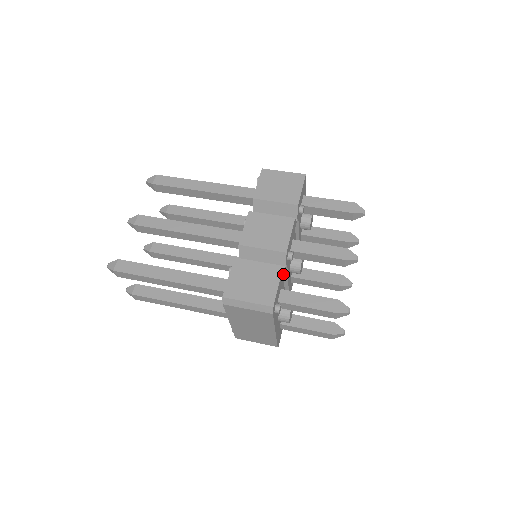
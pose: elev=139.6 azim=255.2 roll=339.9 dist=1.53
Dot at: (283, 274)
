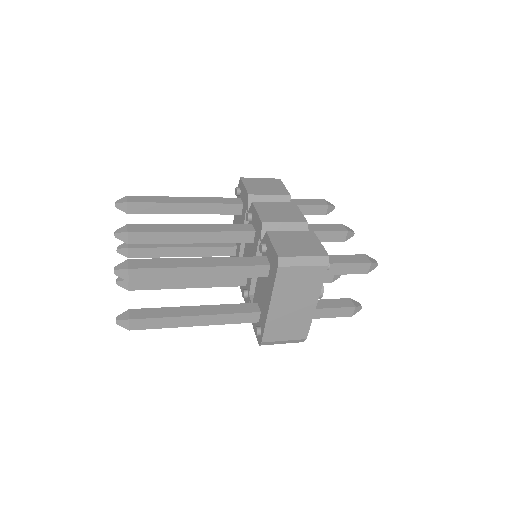
Dot at: occluded
